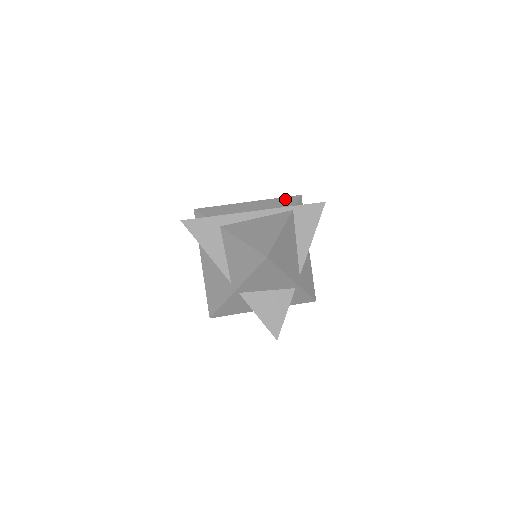
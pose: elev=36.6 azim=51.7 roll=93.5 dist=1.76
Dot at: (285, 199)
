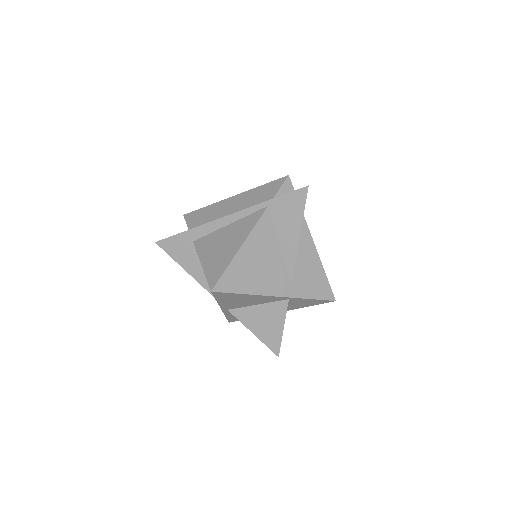
Dot at: (268, 186)
